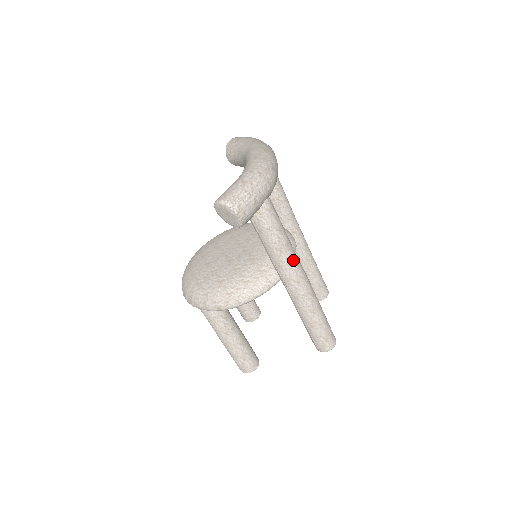
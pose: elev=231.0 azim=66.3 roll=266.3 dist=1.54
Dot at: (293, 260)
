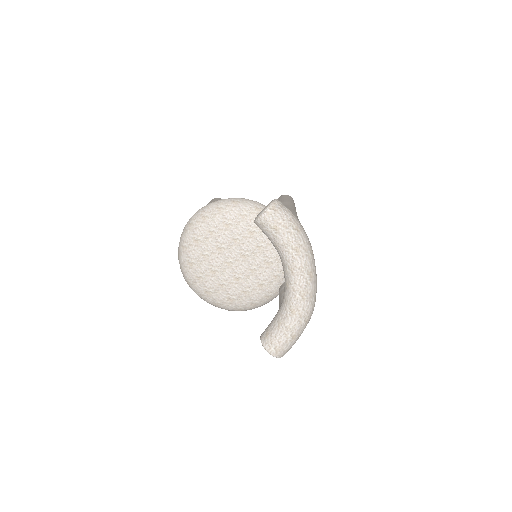
Dot at: occluded
